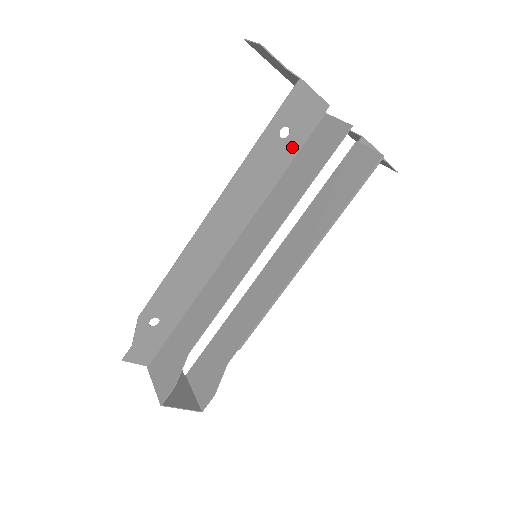
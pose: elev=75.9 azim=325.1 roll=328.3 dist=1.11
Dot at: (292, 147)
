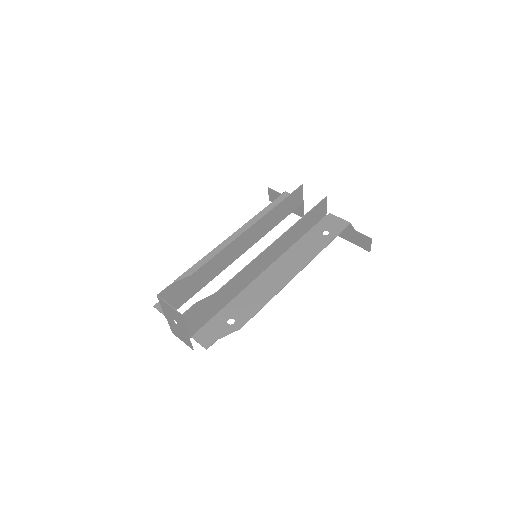
Dot at: occluded
